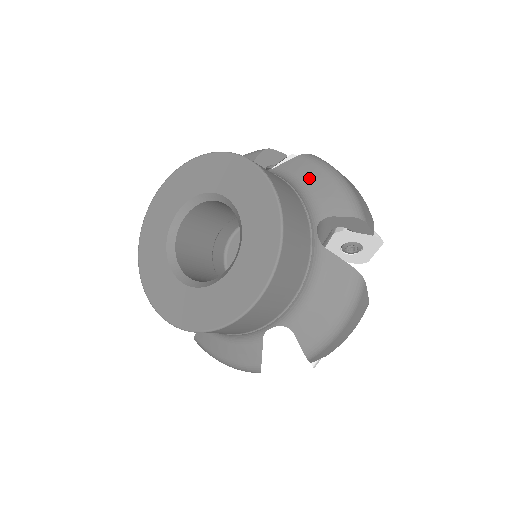
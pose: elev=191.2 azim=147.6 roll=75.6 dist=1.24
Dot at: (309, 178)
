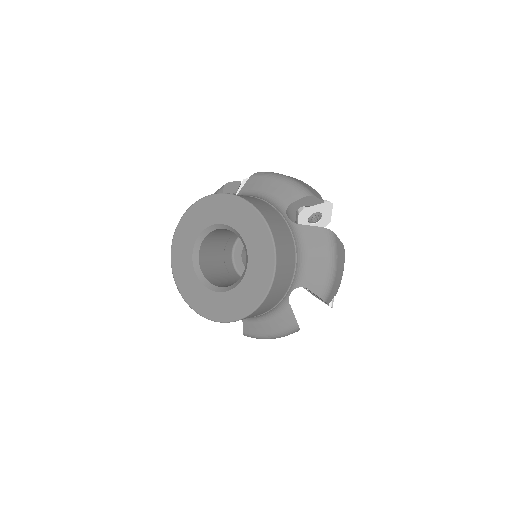
Dot at: (265, 187)
